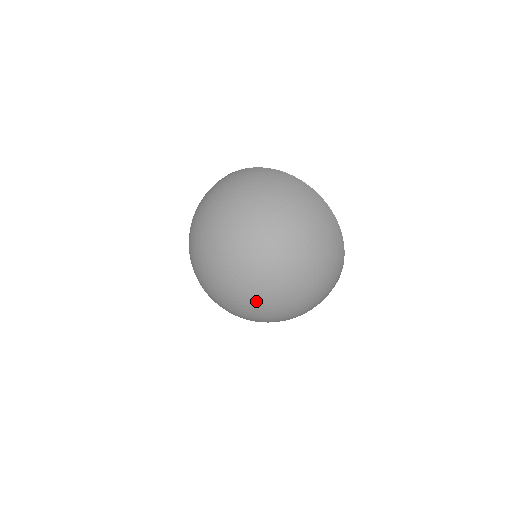
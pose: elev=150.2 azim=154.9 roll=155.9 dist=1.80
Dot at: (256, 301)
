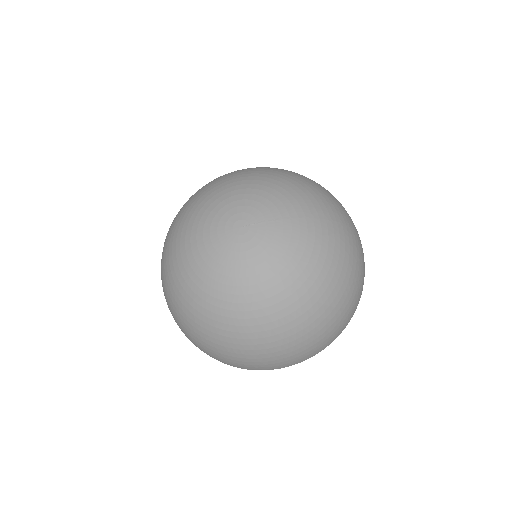
Dot at: (270, 259)
